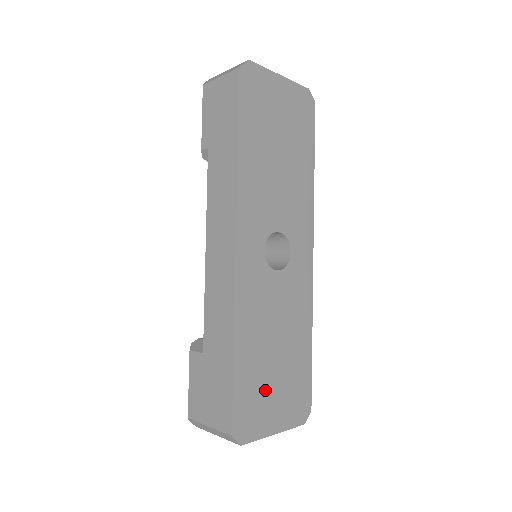
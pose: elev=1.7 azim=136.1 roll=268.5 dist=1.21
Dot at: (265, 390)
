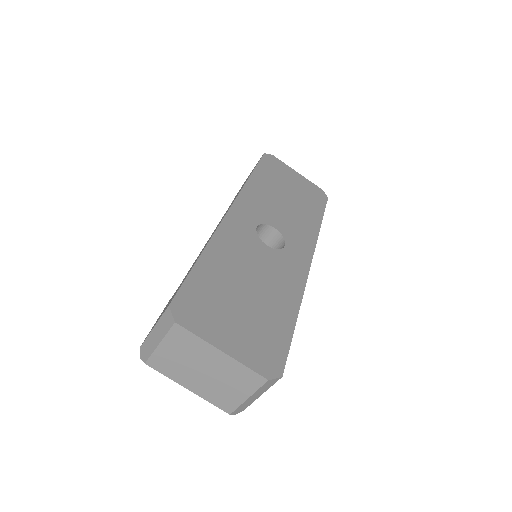
Dot at: (224, 306)
